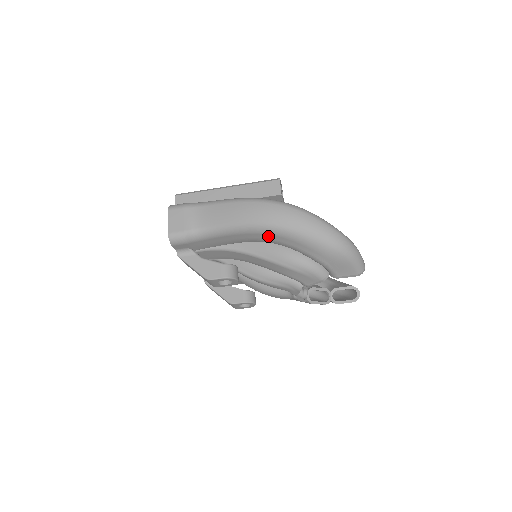
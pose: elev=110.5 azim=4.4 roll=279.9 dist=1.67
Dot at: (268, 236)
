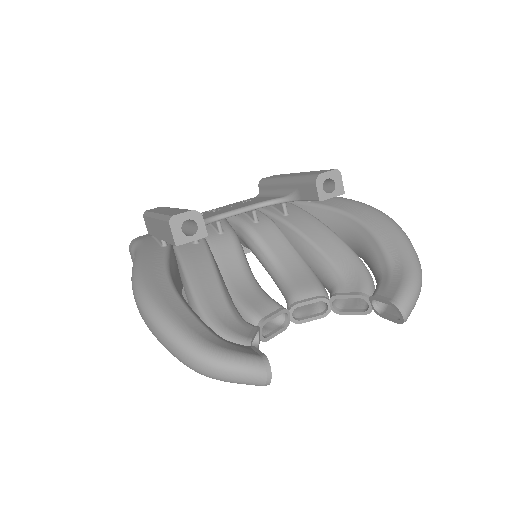
Dot at: occluded
